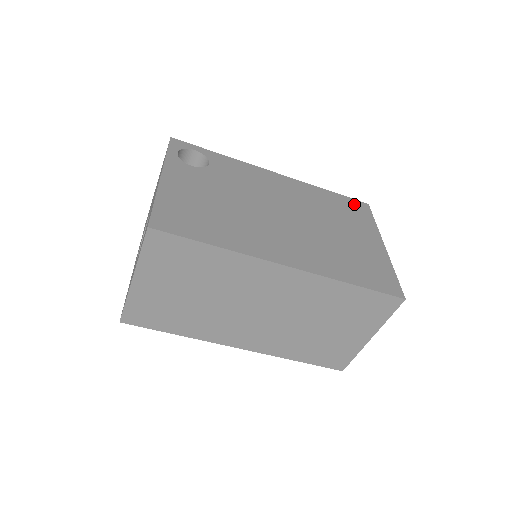
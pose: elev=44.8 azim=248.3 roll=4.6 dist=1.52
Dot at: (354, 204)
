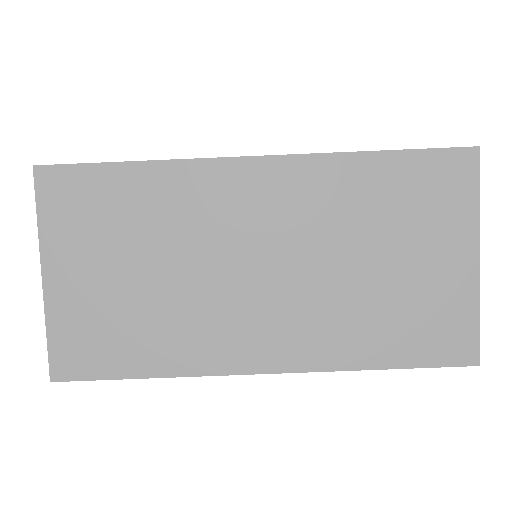
Dot at: occluded
